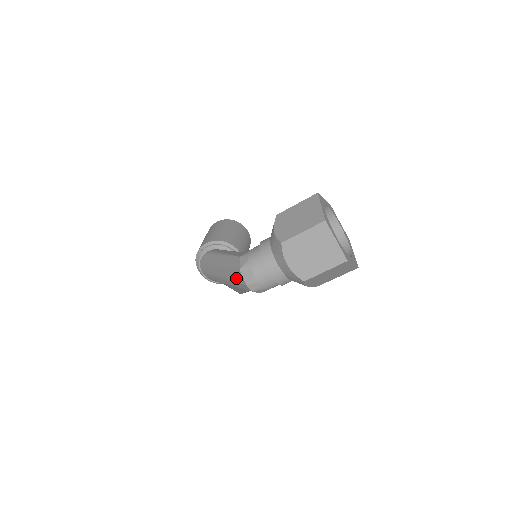
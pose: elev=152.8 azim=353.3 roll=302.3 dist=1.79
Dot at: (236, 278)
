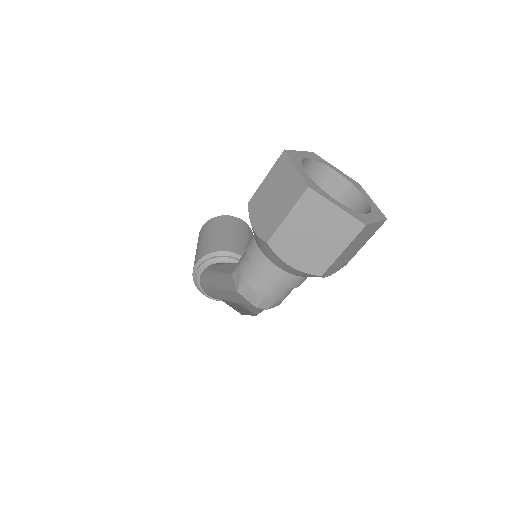
Dot at: (241, 301)
